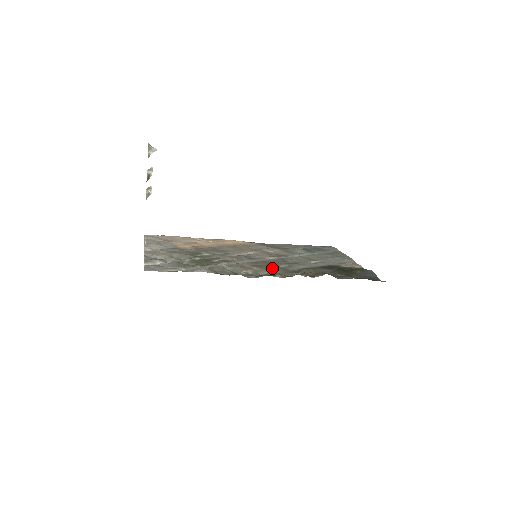
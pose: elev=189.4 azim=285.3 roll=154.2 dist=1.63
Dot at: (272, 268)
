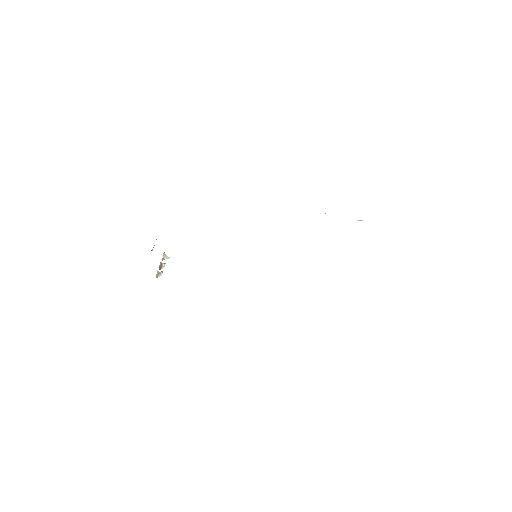
Dot at: occluded
